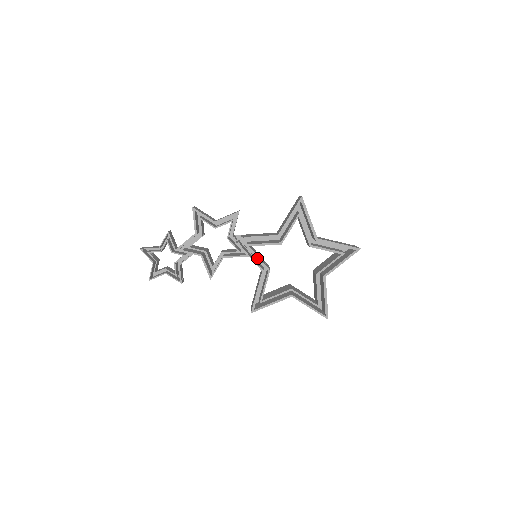
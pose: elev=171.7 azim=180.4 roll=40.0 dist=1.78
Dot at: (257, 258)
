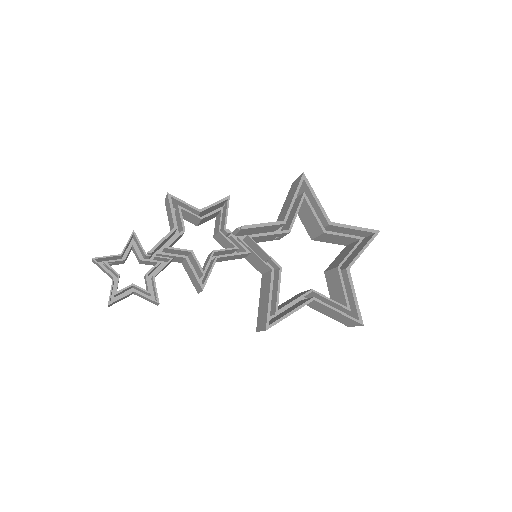
Dot at: occluded
